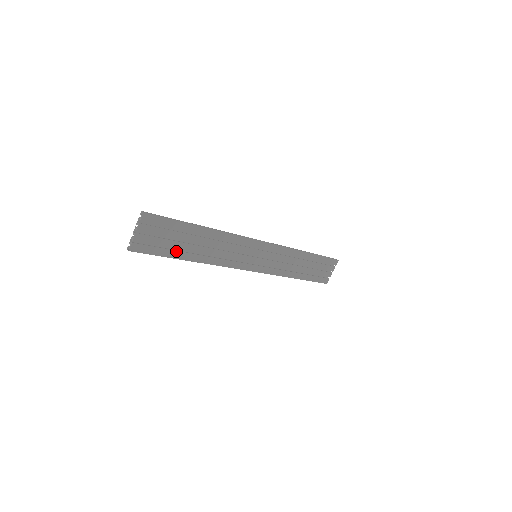
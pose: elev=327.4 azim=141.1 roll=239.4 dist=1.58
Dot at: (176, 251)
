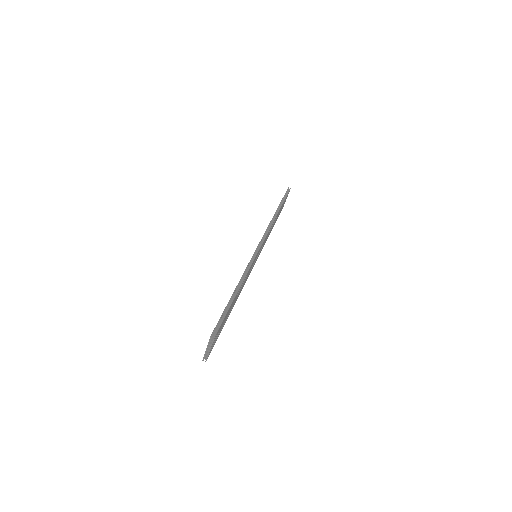
Dot at: (225, 322)
